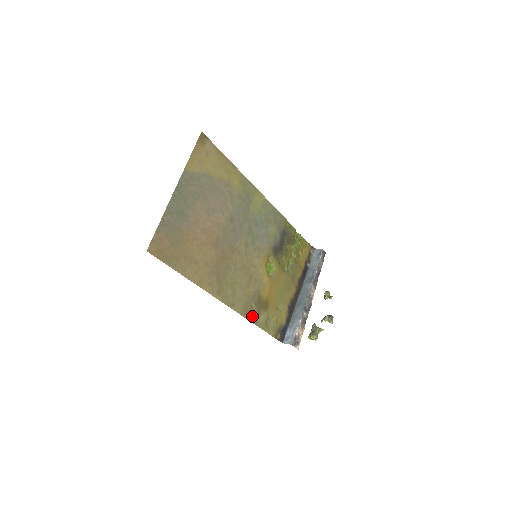
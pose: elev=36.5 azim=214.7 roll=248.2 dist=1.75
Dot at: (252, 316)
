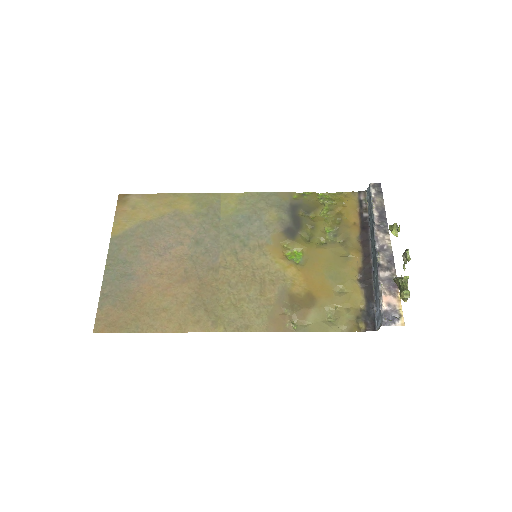
Dot at: (290, 324)
